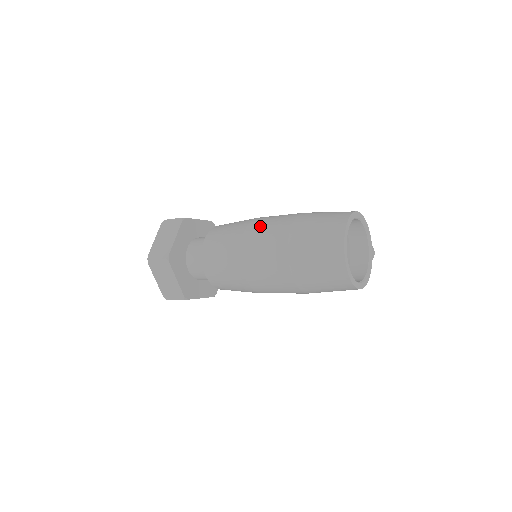
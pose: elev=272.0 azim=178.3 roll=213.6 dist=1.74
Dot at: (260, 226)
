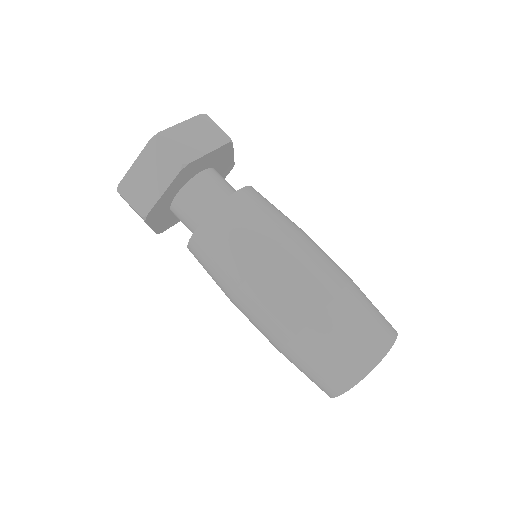
Dot at: (311, 250)
